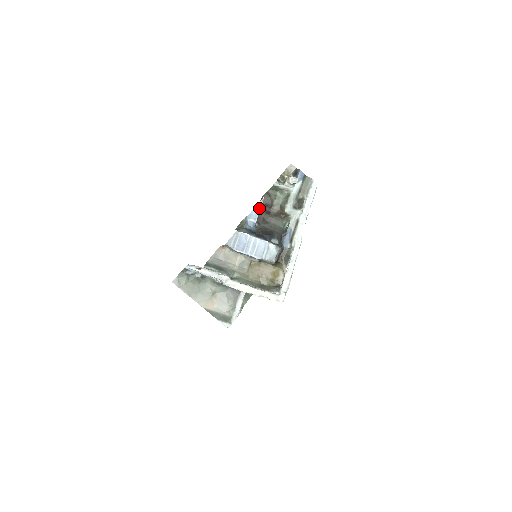
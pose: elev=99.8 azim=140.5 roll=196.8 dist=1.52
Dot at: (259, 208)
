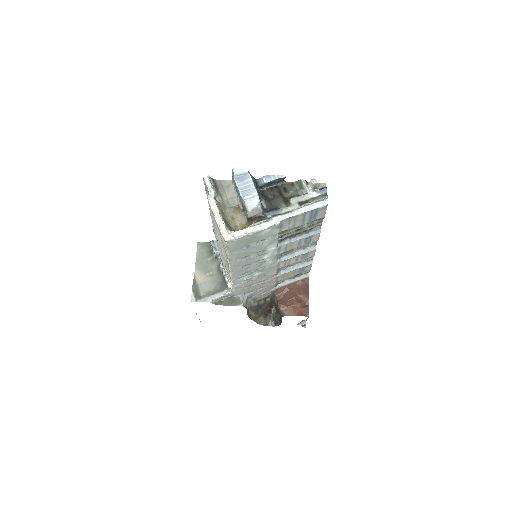
Dot at: (276, 178)
